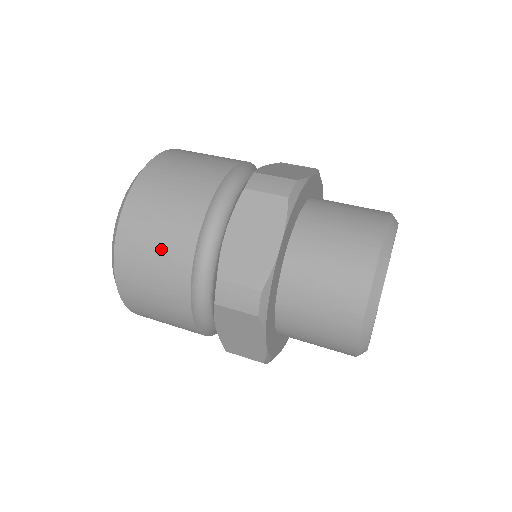
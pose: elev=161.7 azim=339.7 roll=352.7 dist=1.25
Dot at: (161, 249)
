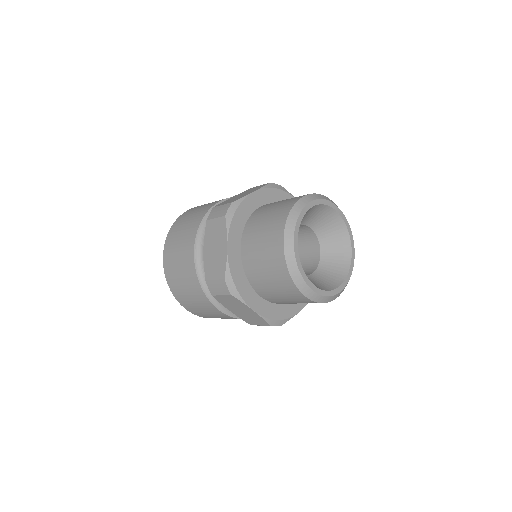
Dot at: (183, 273)
